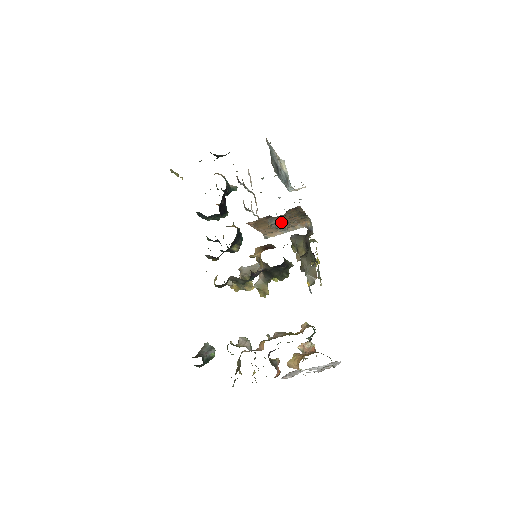
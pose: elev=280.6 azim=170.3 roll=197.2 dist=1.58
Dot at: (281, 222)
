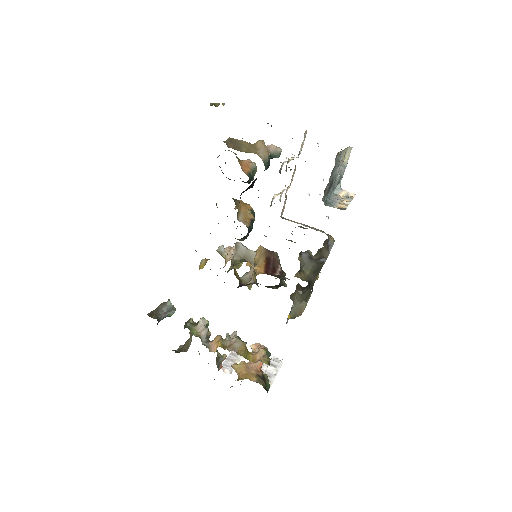
Dot at: occluded
